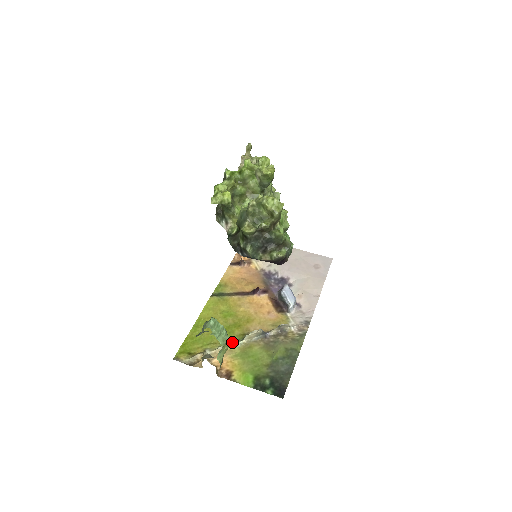
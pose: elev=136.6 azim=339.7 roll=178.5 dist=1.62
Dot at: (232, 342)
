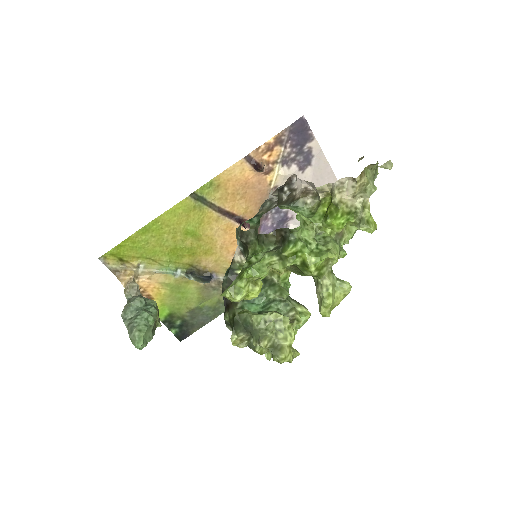
Dot at: (158, 326)
